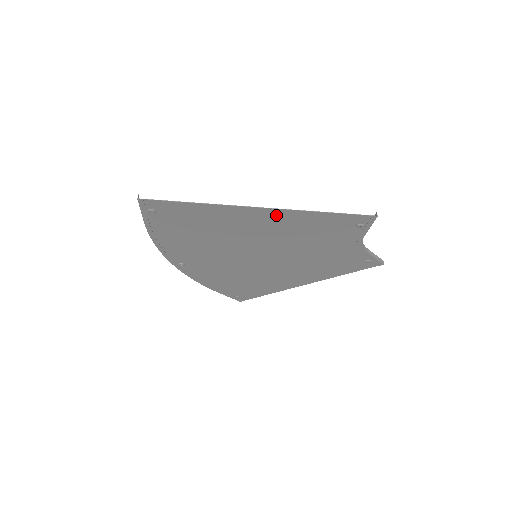
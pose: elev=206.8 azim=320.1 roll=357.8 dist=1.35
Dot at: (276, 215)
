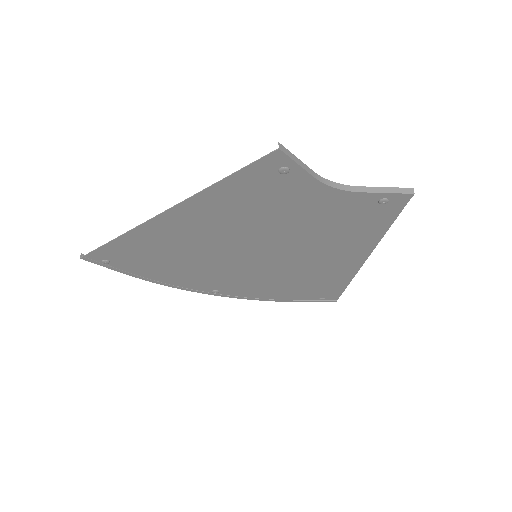
Dot at: (188, 211)
